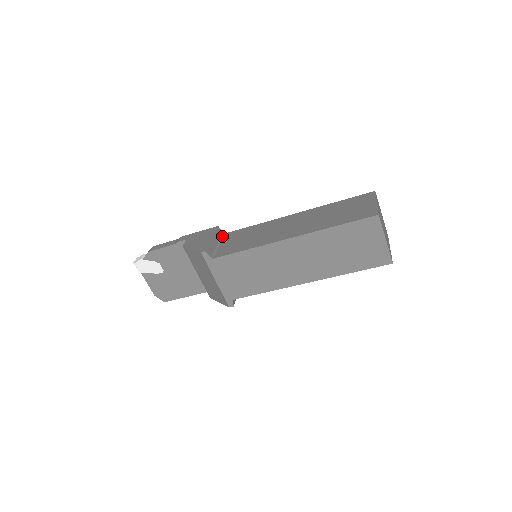
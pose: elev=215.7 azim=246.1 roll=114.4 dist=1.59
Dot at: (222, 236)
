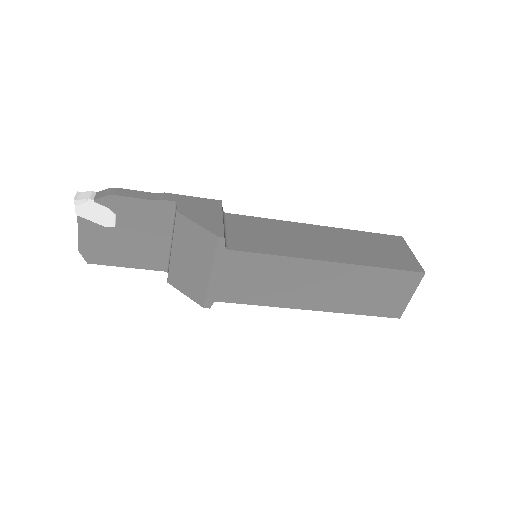
Dot at: (224, 216)
